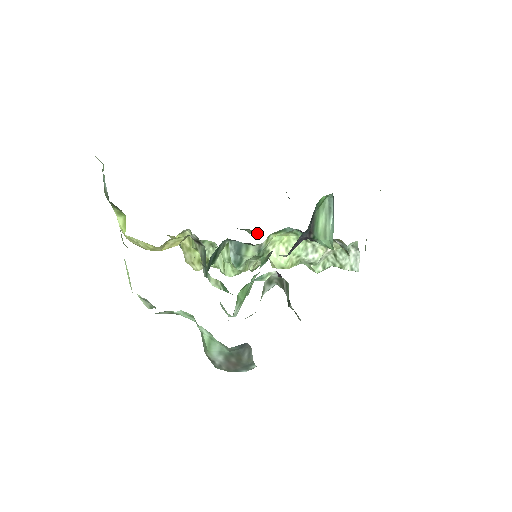
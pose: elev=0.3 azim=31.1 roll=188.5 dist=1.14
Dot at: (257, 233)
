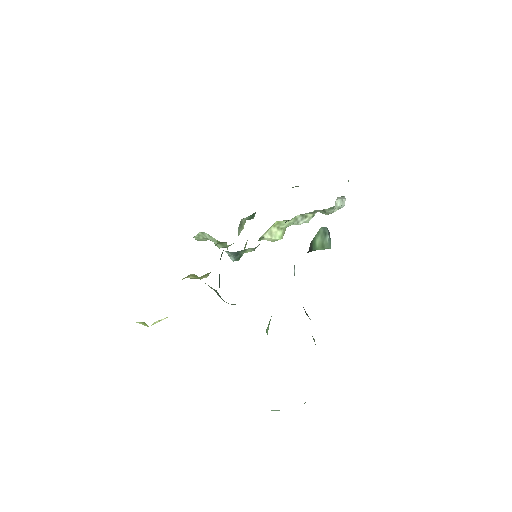
Dot at: occluded
